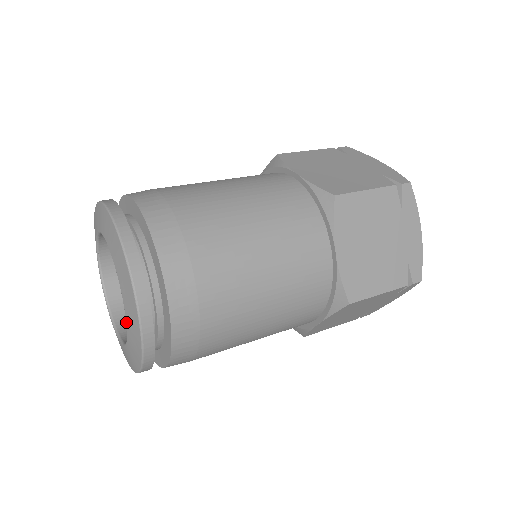
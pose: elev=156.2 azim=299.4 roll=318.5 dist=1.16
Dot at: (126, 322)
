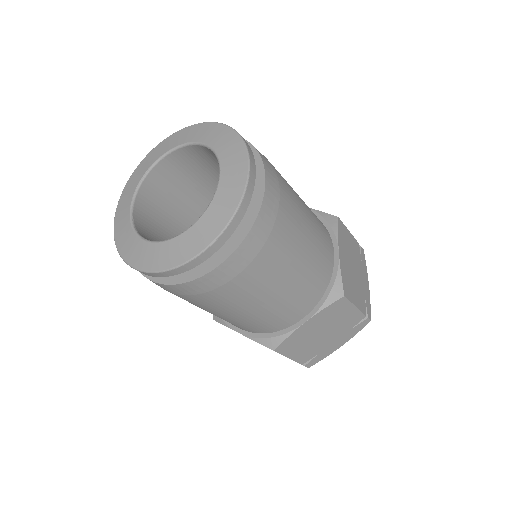
Dot at: (213, 149)
